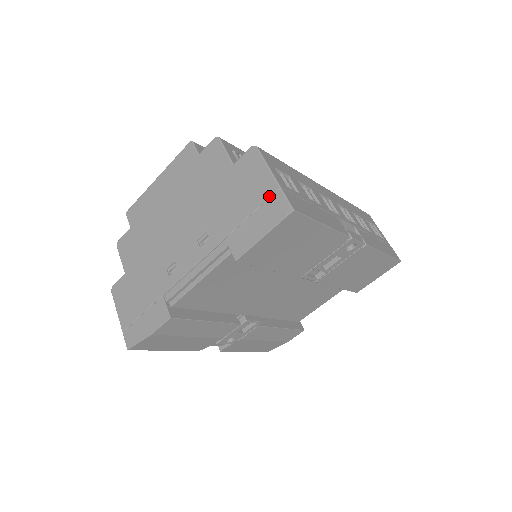
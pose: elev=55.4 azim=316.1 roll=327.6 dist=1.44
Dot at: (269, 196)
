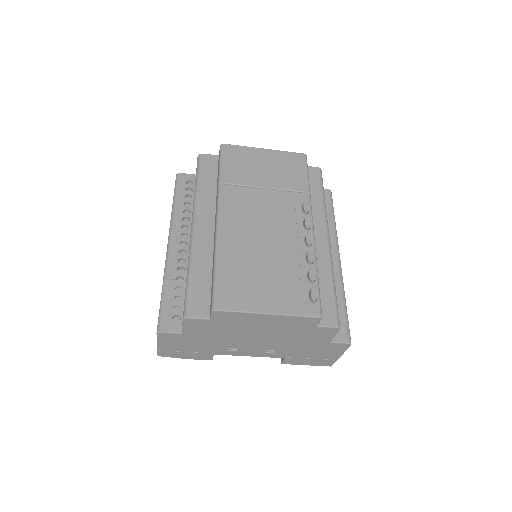
Dot at: (329, 360)
